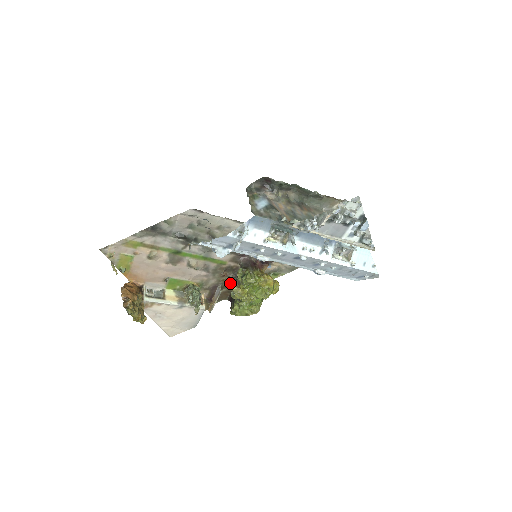
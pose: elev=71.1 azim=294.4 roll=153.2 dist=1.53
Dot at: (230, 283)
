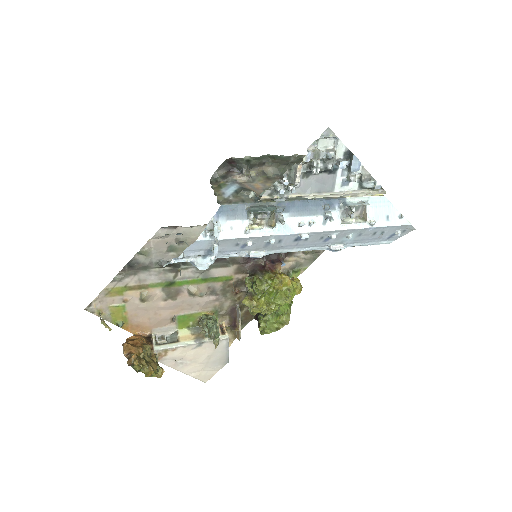
Dot at: occluded
